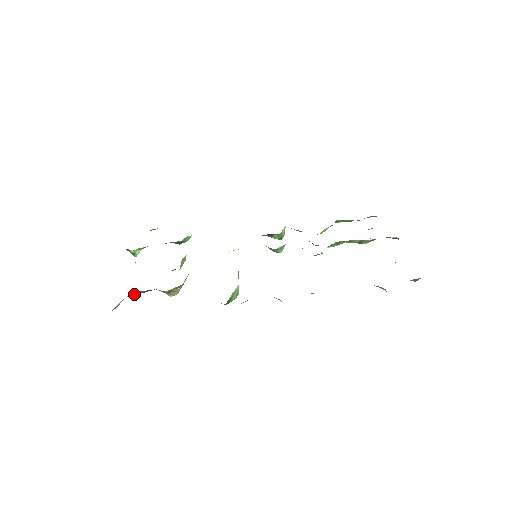
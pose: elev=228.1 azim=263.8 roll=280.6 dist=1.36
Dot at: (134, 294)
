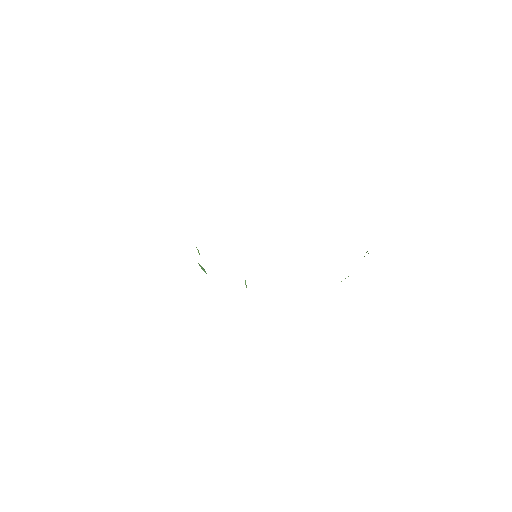
Dot at: occluded
